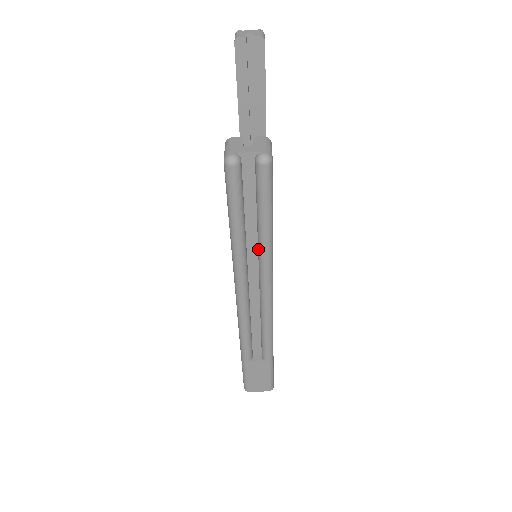
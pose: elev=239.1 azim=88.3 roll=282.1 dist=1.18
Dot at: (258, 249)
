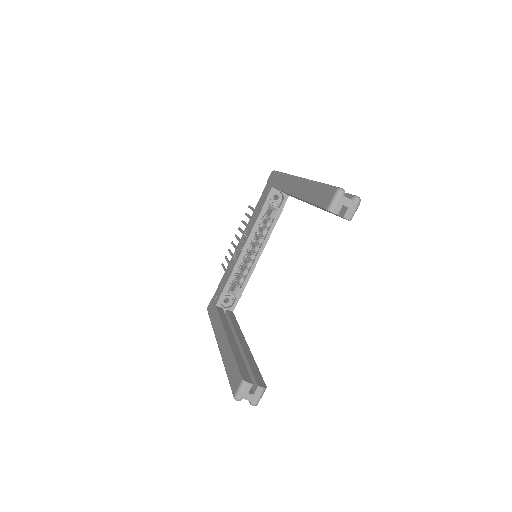
Dot at: occluded
